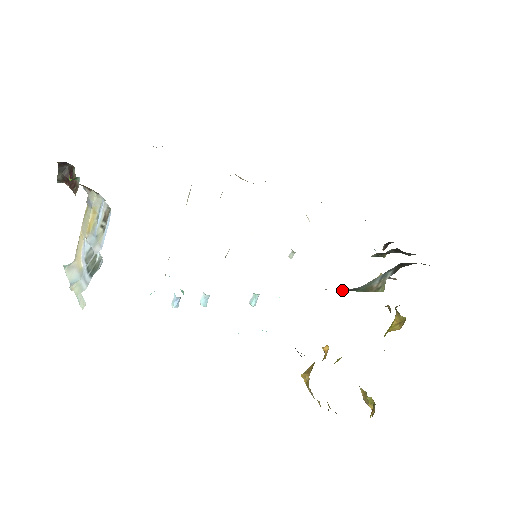
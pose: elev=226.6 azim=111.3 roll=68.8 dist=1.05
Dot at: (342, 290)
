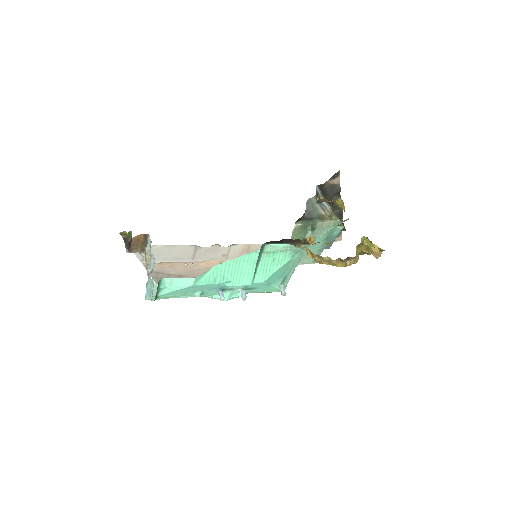
Dot at: (308, 228)
